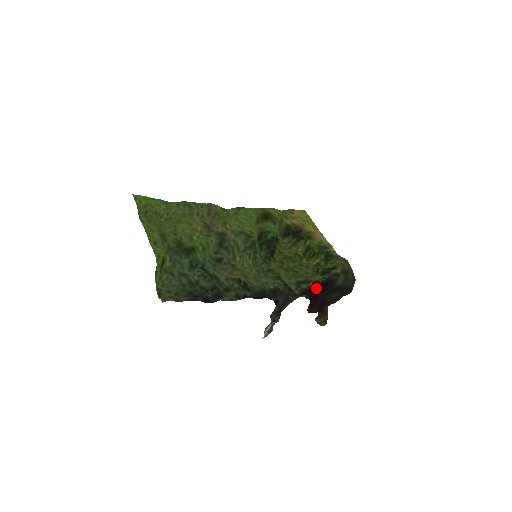
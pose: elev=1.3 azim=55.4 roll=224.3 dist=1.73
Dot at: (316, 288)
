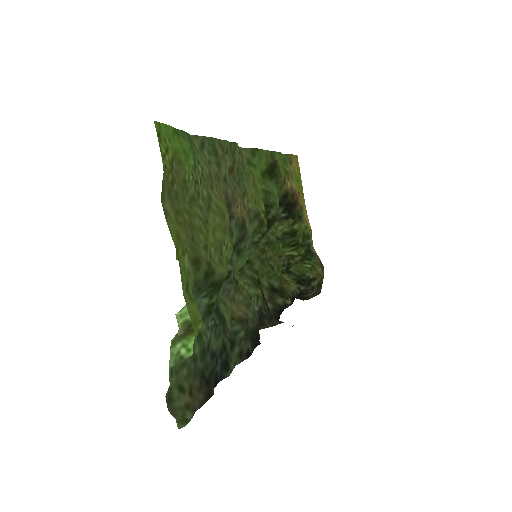
Dot at: (290, 305)
